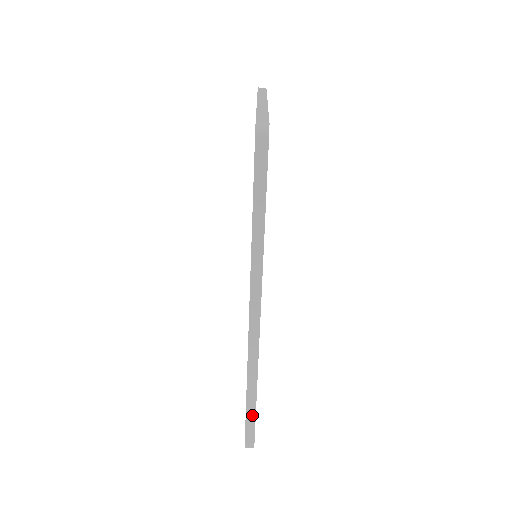
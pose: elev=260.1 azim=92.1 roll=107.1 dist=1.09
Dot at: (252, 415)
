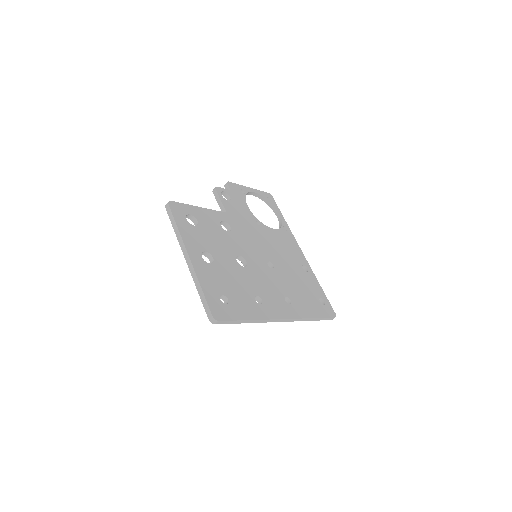
Dot at: (321, 319)
